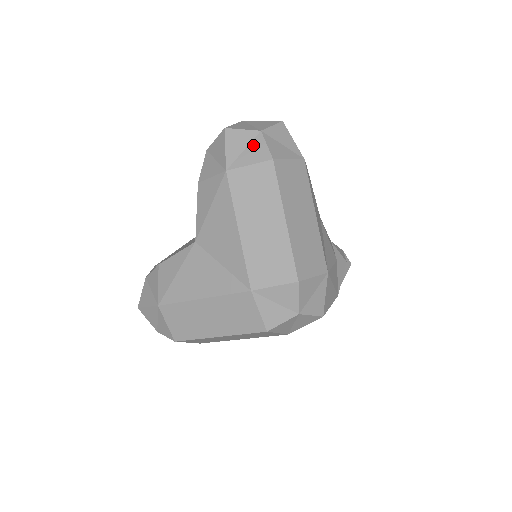
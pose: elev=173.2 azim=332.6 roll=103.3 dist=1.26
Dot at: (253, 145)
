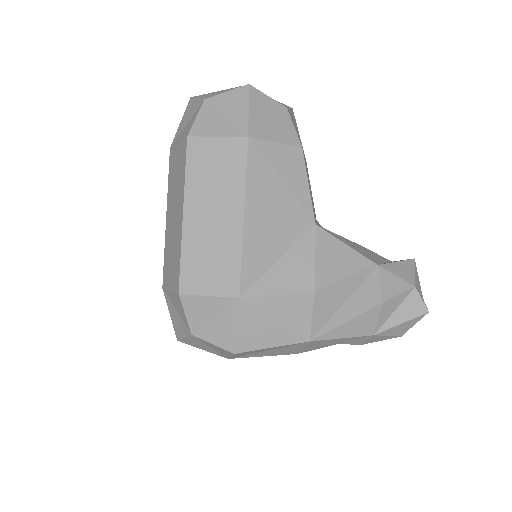
Dot at: (192, 118)
